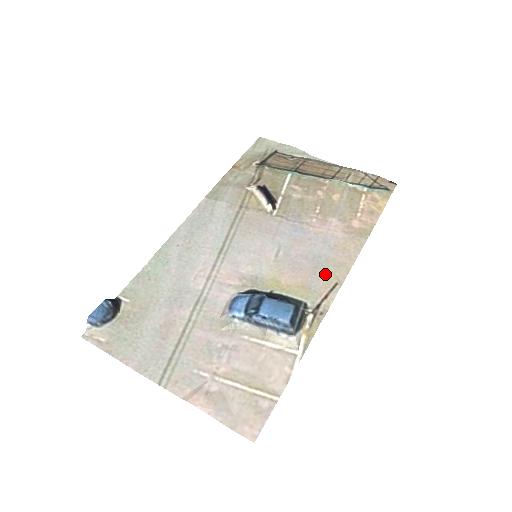
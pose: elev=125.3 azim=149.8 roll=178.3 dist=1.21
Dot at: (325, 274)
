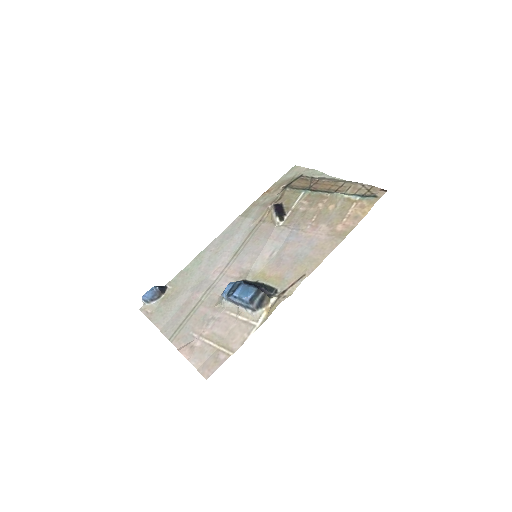
Dot at: (299, 268)
